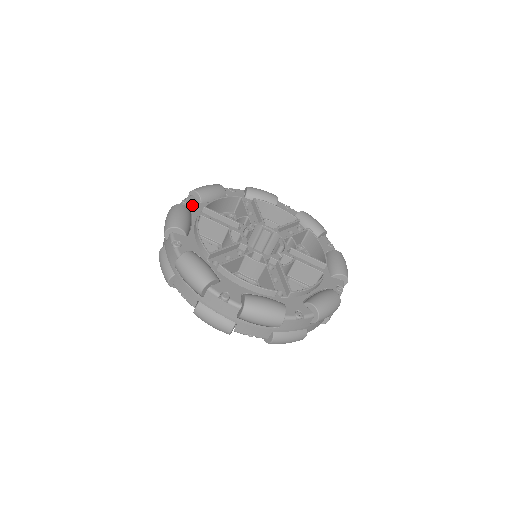
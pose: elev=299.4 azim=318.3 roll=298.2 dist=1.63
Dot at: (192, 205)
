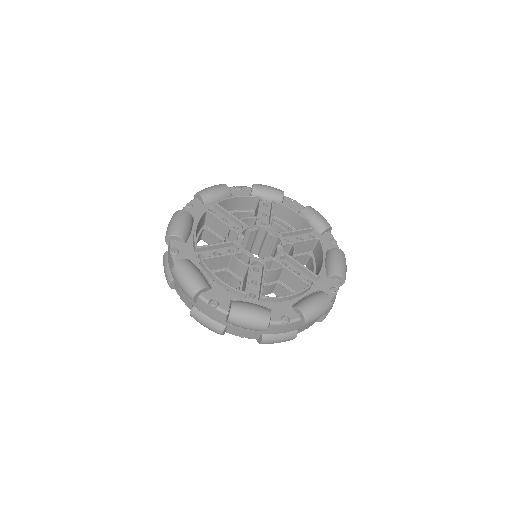
Dot at: (183, 252)
